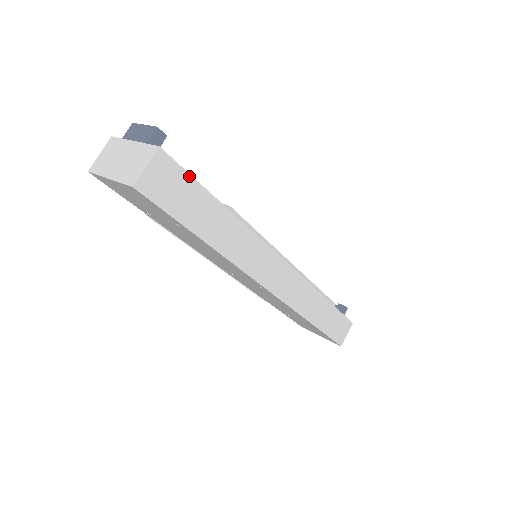
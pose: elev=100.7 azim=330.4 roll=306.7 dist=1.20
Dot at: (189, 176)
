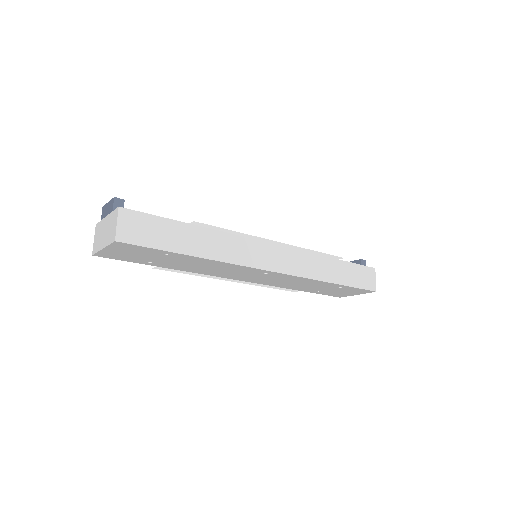
Dot at: (152, 216)
